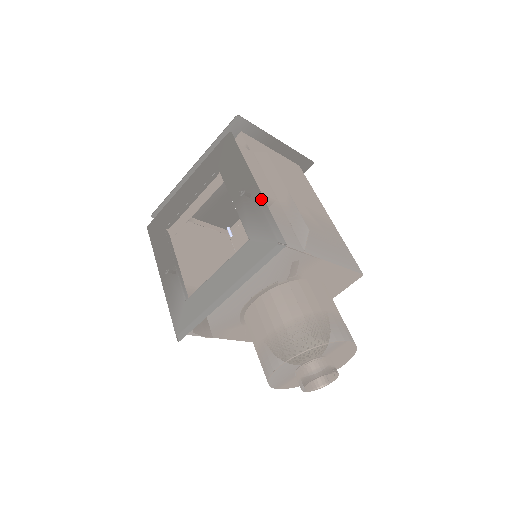
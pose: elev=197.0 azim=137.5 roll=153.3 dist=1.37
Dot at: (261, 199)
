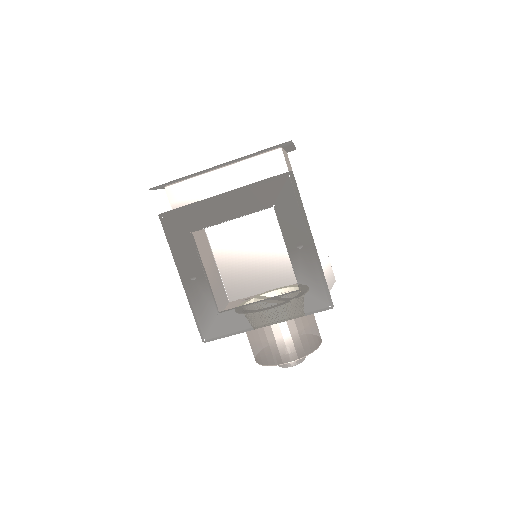
Dot at: (318, 261)
